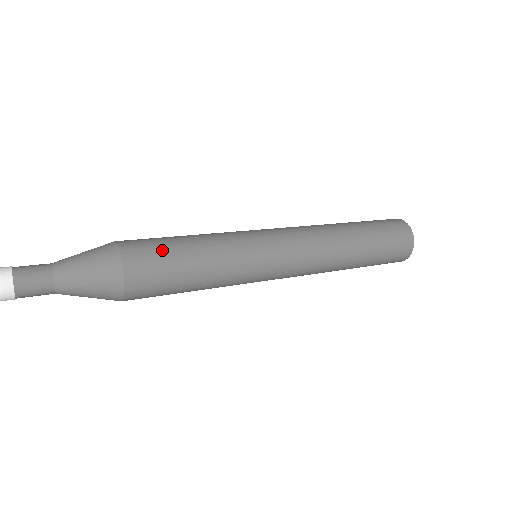
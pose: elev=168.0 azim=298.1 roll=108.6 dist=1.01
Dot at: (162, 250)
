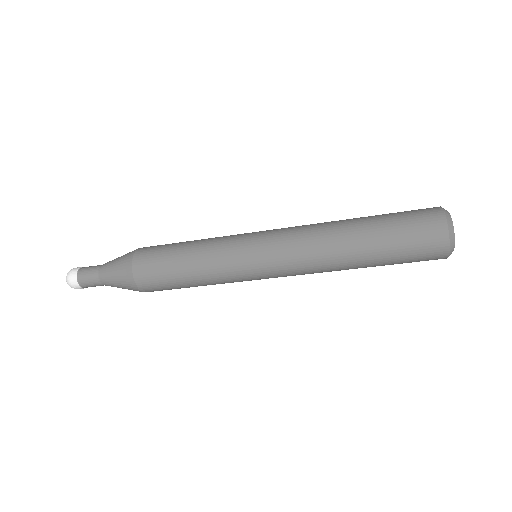
Dot at: occluded
